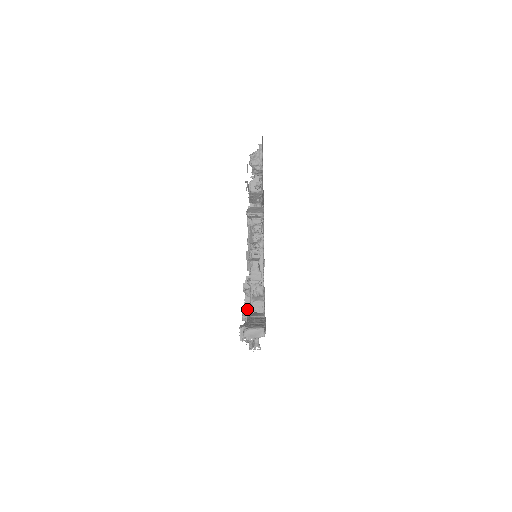
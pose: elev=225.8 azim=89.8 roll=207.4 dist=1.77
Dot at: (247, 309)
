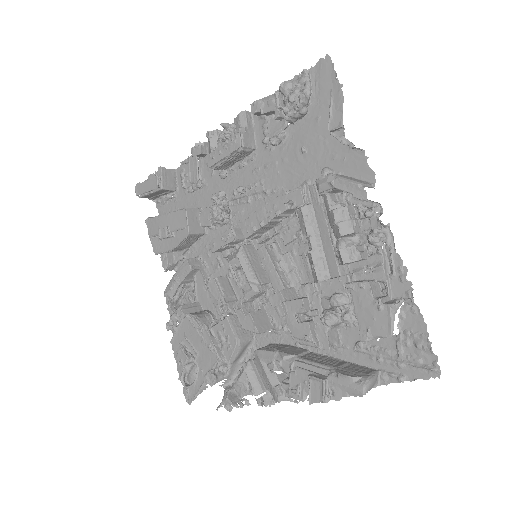
Dot at: (217, 344)
